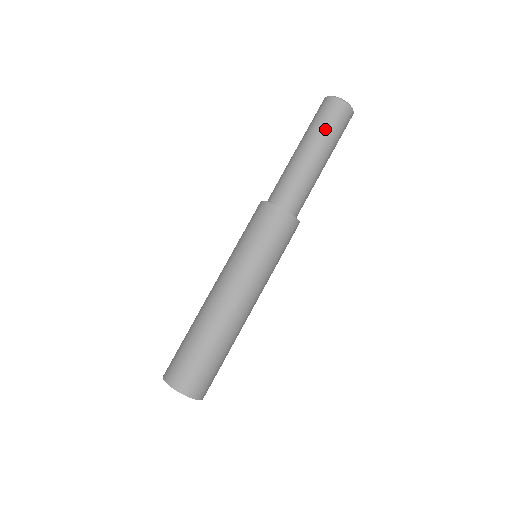
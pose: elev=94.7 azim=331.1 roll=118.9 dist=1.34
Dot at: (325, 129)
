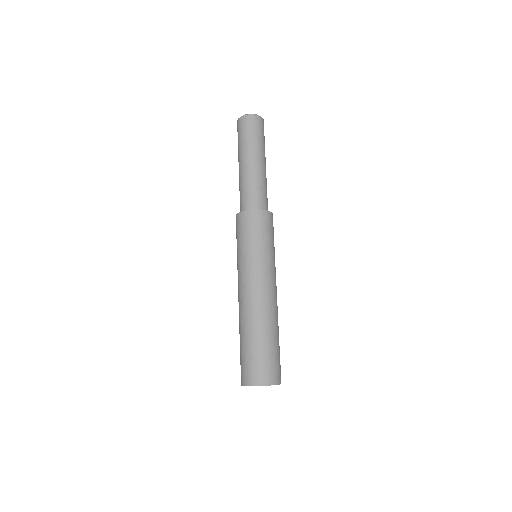
Dot at: (246, 141)
